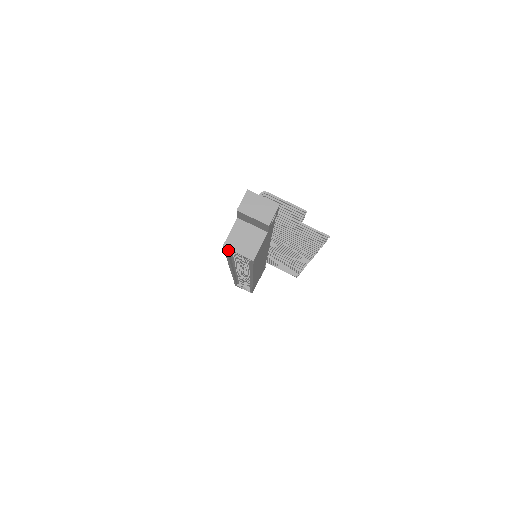
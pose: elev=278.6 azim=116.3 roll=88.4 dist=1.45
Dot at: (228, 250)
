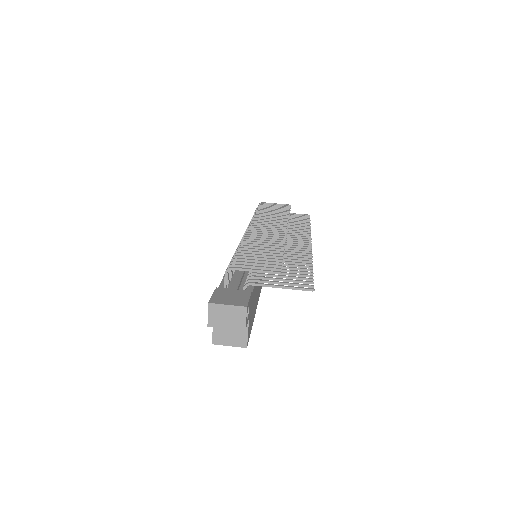
Dot at: occluded
